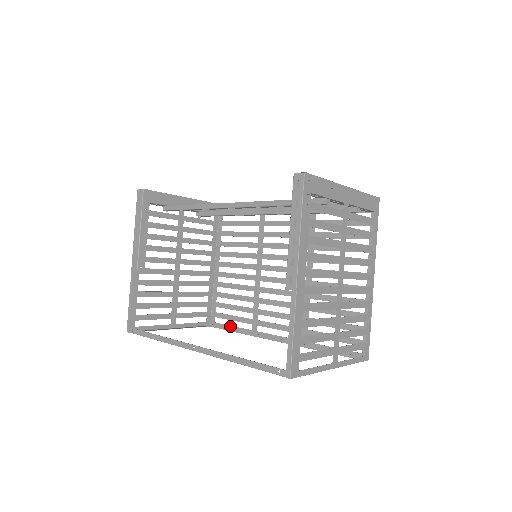
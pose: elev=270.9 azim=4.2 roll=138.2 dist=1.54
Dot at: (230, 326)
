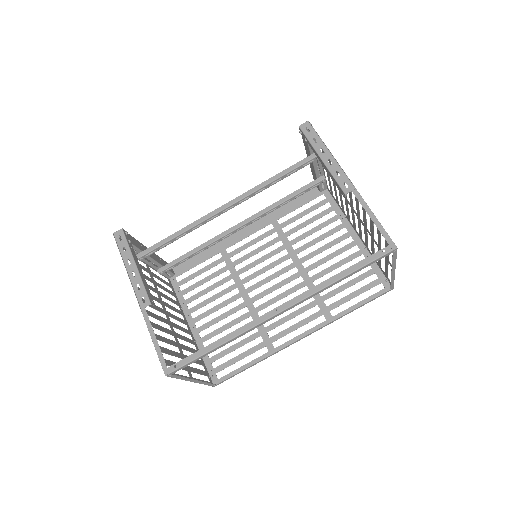
Dot at: (240, 367)
